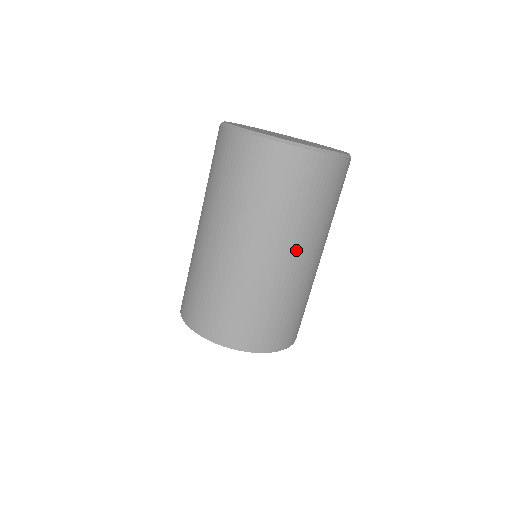
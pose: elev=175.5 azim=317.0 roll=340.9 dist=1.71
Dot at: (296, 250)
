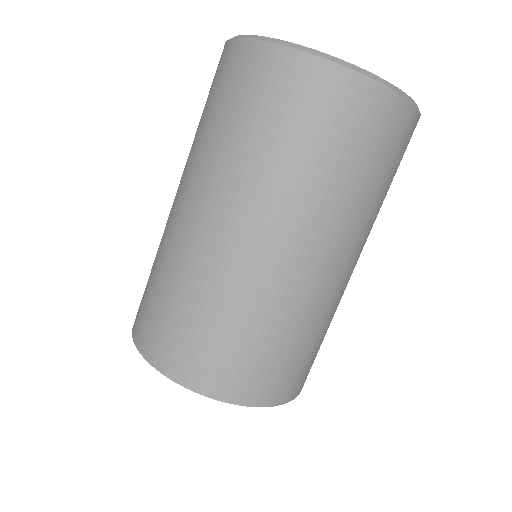
Dot at: (338, 248)
